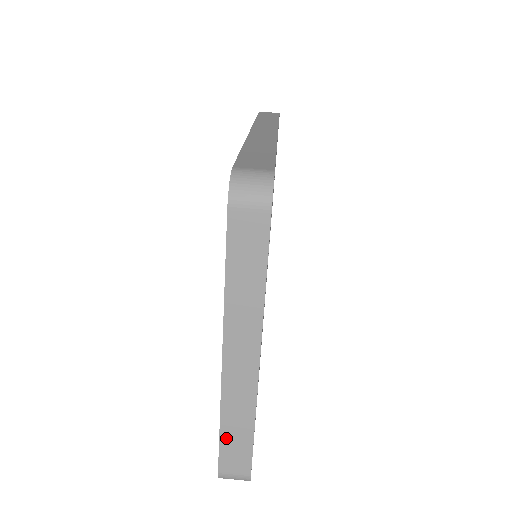
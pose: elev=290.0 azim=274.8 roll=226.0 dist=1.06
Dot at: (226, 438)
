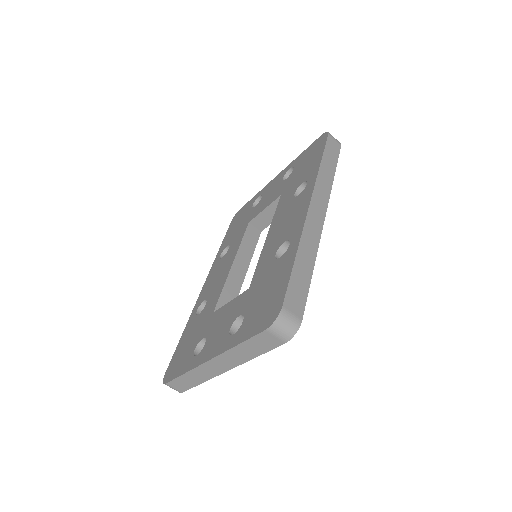
Dot at: (182, 378)
